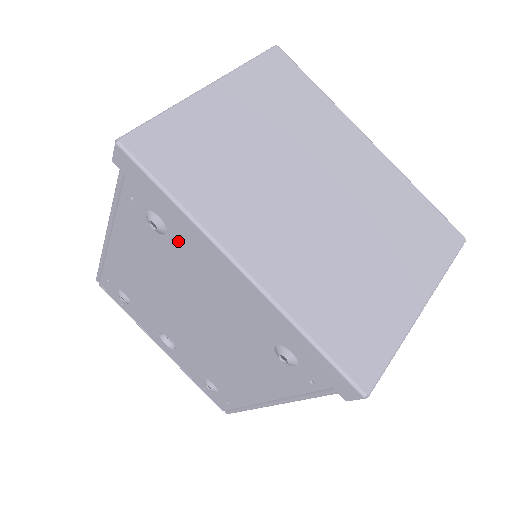
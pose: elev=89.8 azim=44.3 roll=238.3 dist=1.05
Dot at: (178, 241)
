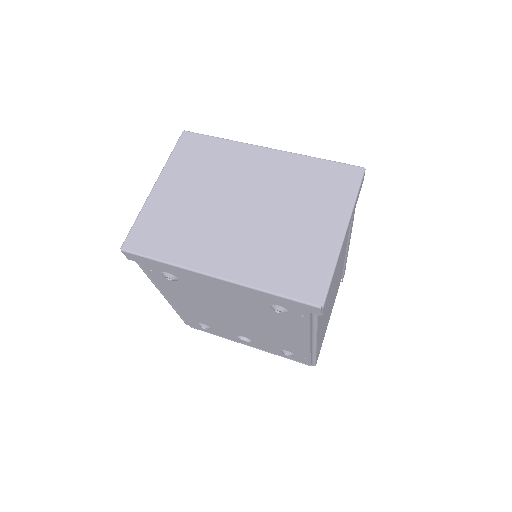
Dot at: (185, 279)
